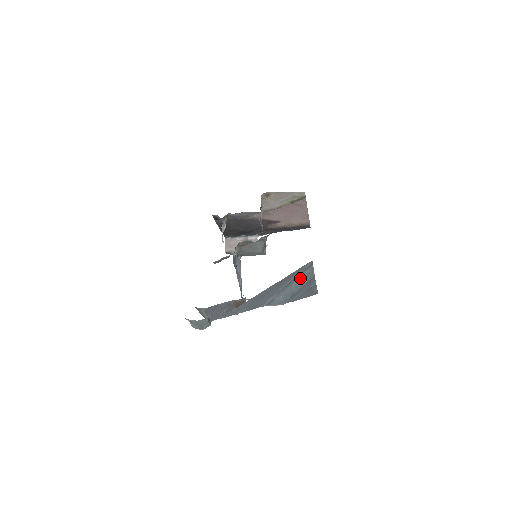
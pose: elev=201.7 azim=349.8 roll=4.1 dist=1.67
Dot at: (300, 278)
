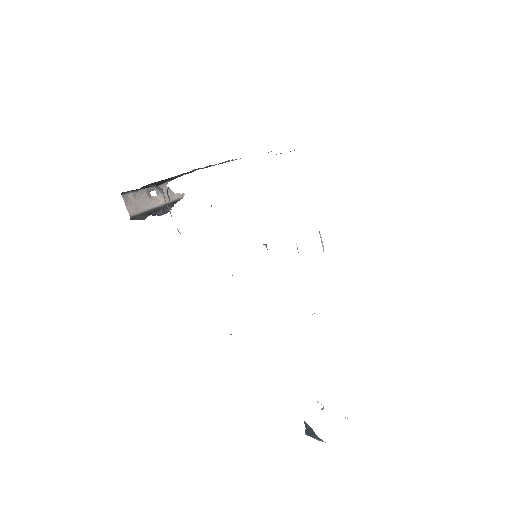
Dot at: occluded
